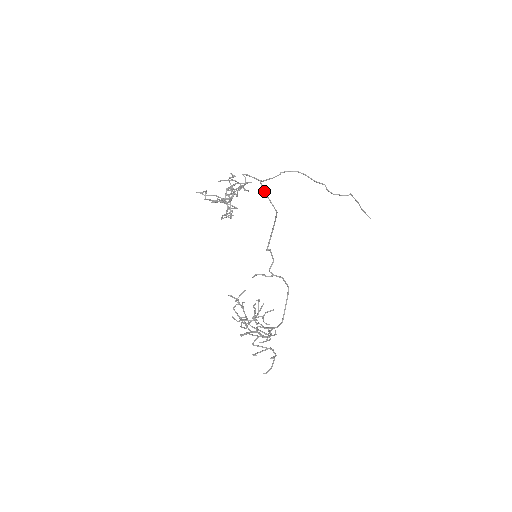
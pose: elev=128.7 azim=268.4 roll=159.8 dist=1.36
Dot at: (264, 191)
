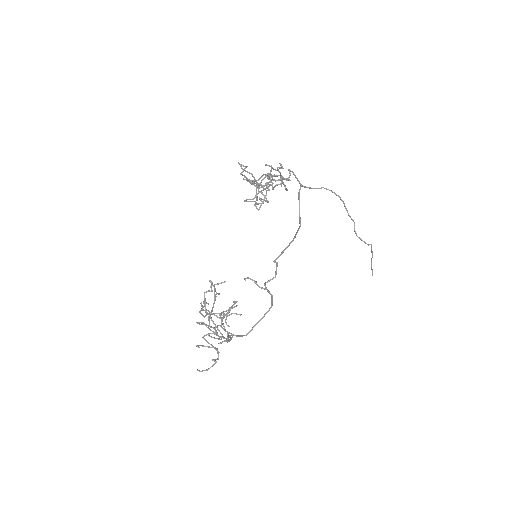
Dot at: (299, 197)
